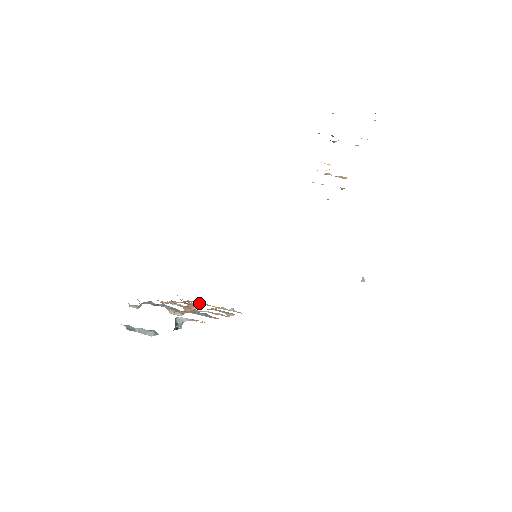
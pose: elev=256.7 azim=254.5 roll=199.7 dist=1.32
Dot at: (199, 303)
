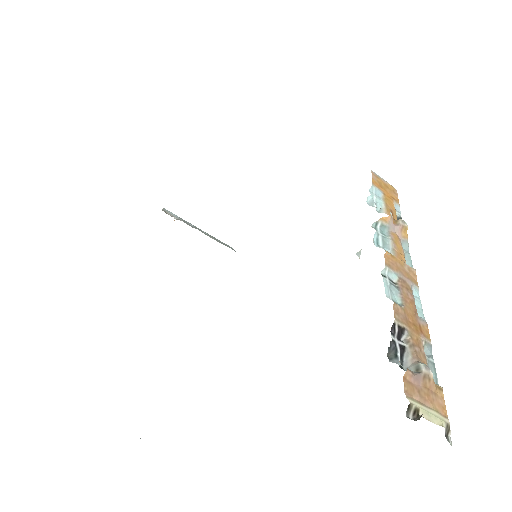
Dot at: occluded
